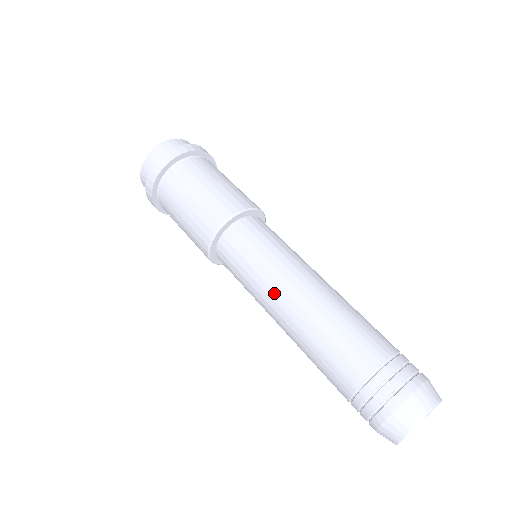
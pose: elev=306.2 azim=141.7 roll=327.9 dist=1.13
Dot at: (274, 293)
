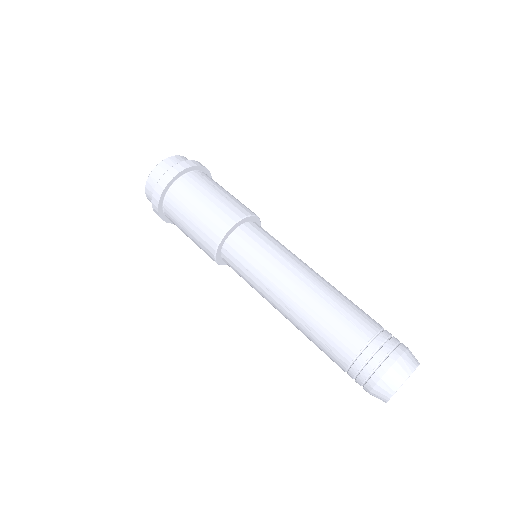
Dot at: (289, 272)
